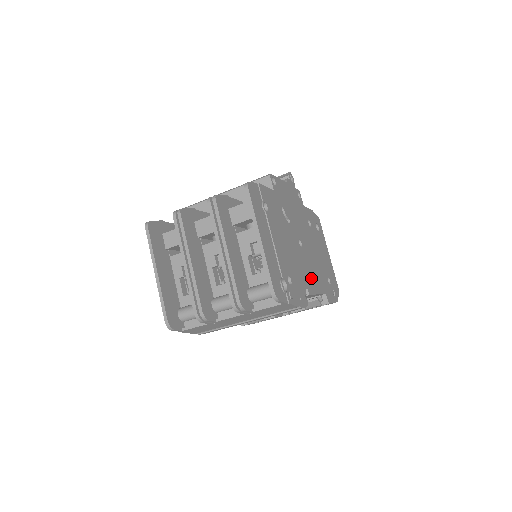
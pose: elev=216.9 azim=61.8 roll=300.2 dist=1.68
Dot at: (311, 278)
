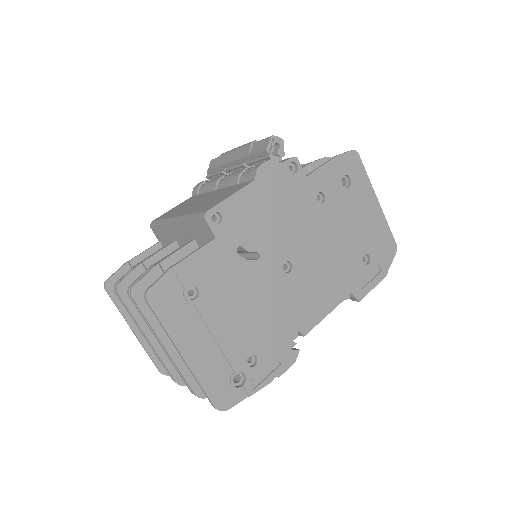
Dot at: (313, 303)
